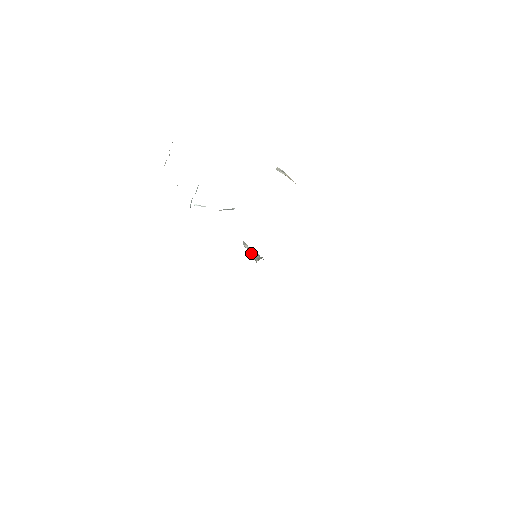
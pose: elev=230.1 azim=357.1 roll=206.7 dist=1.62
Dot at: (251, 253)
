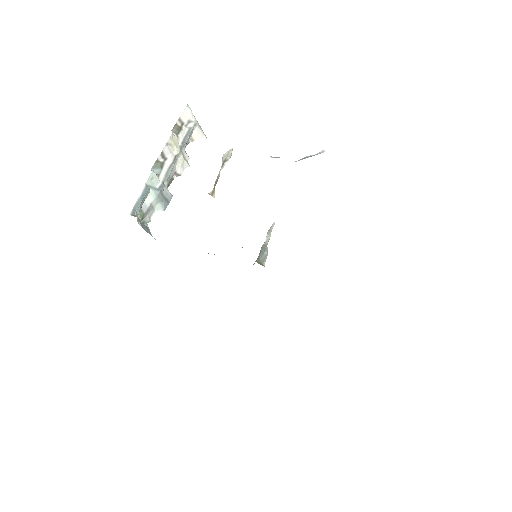
Dot at: (261, 248)
